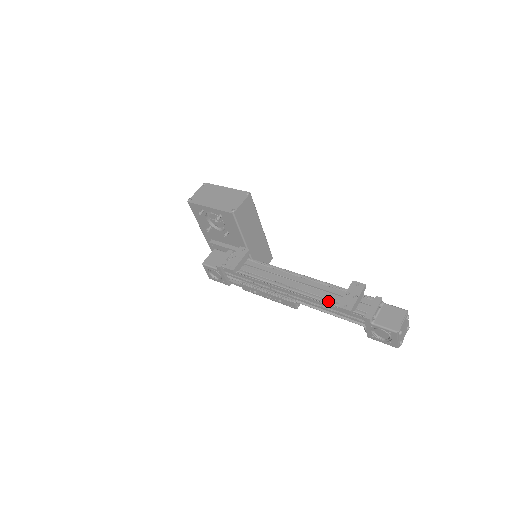
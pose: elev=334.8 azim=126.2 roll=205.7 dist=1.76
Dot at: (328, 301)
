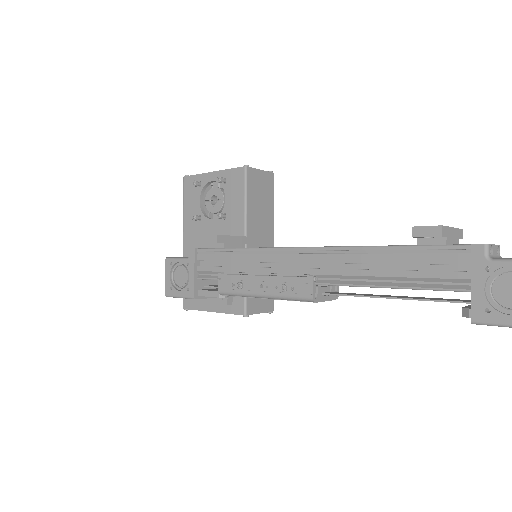
Dot at: (388, 245)
